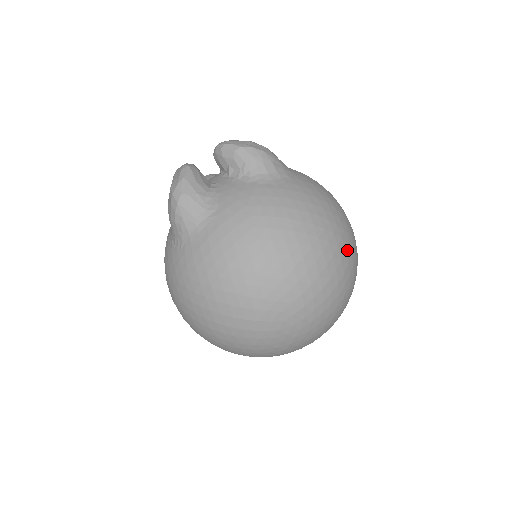
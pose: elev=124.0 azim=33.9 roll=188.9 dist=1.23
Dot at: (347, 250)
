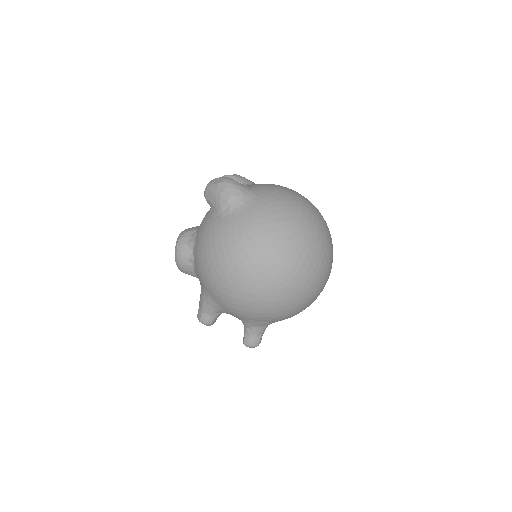
Dot at: occluded
